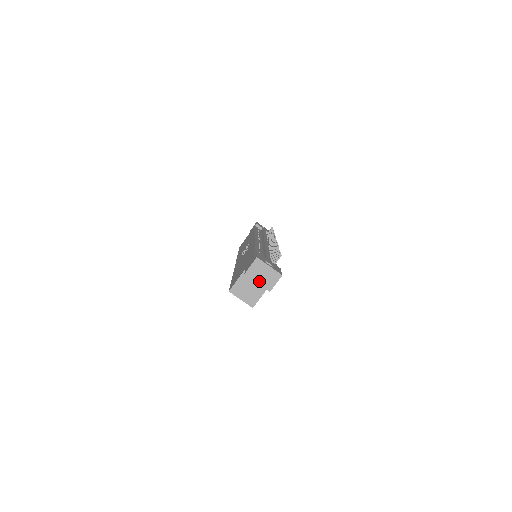
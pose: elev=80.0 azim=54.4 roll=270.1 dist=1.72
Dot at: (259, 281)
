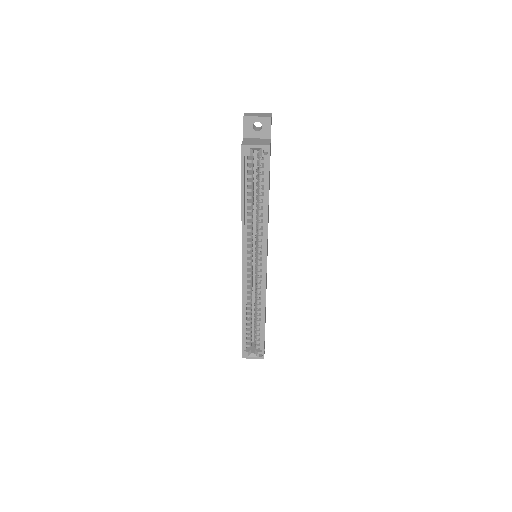
Dot at: (258, 116)
